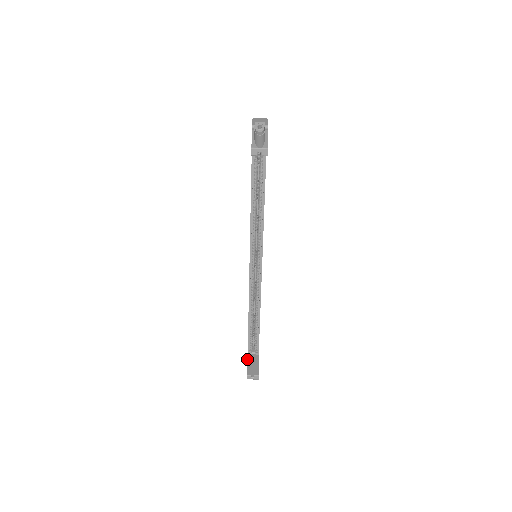
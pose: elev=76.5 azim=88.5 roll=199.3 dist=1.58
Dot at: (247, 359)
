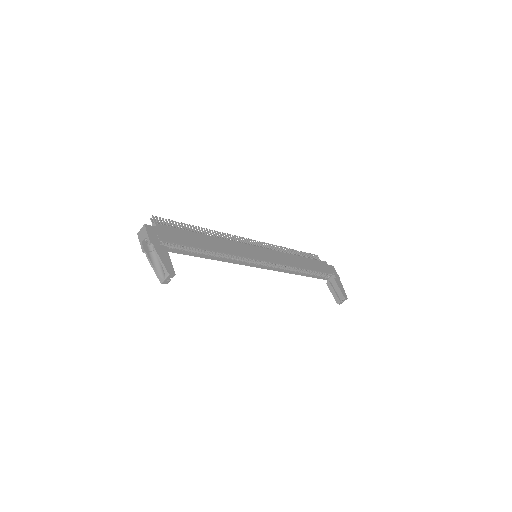
Dot at: occluded
